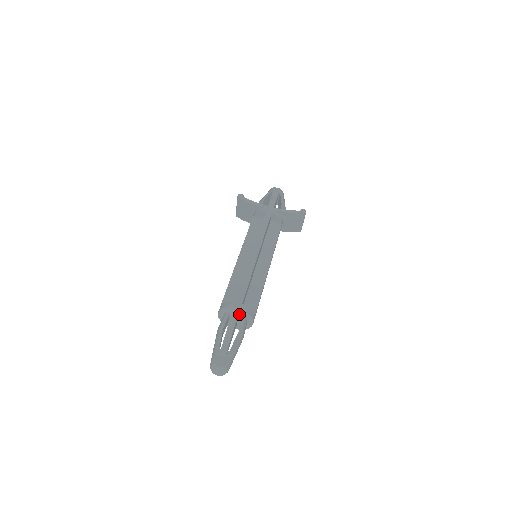
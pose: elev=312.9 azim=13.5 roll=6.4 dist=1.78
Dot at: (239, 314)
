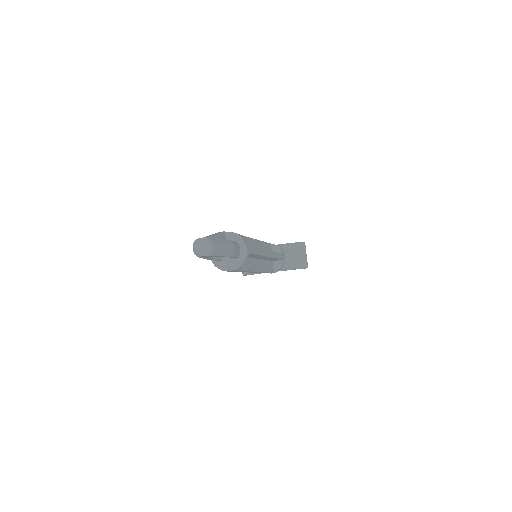
Dot at: occluded
